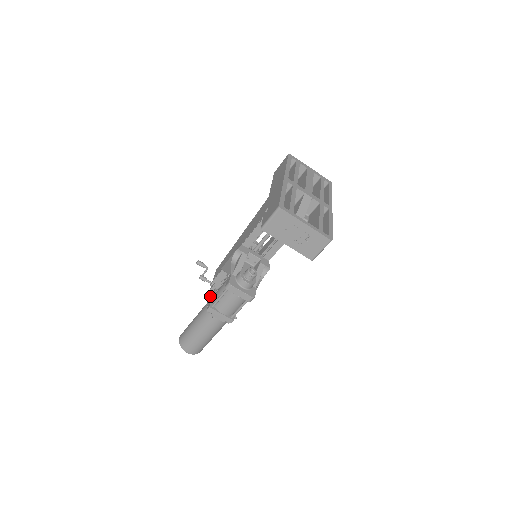
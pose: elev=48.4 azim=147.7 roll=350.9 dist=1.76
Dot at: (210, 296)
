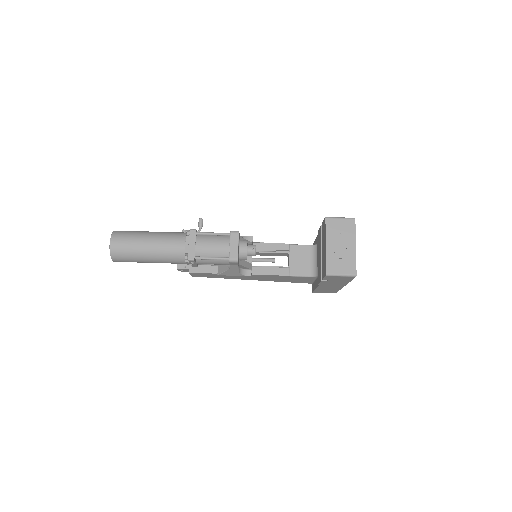
Dot at: occluded
